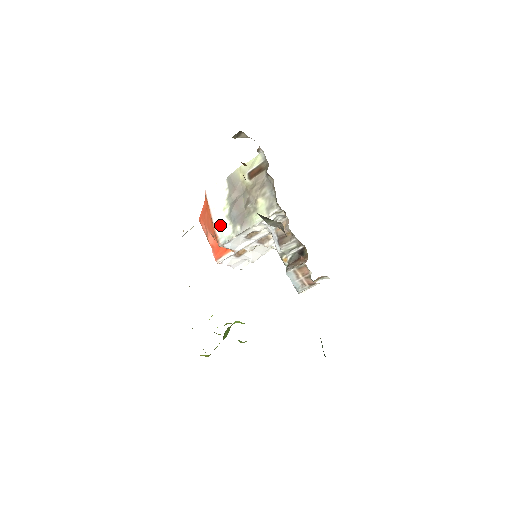
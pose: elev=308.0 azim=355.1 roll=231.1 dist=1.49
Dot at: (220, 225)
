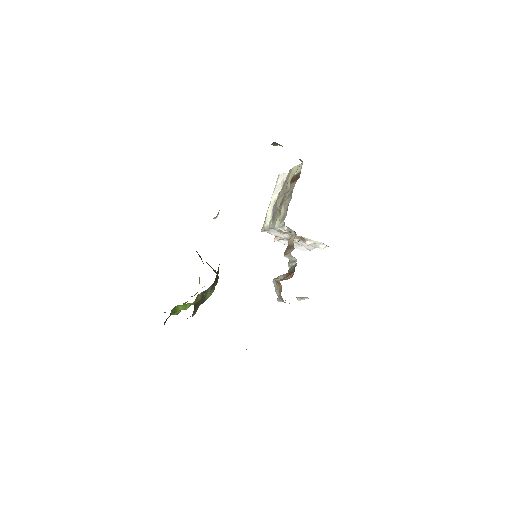
Dot at: (267, 213)
